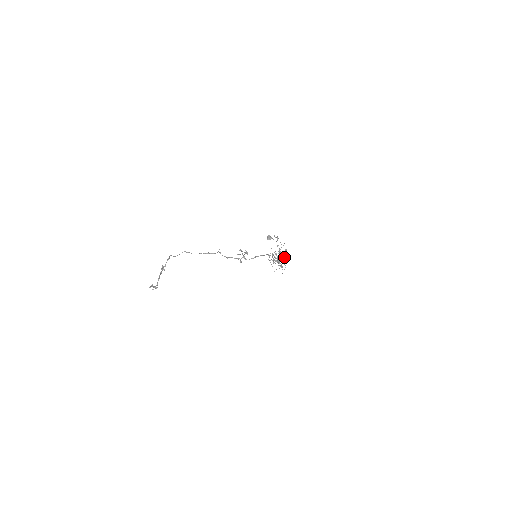
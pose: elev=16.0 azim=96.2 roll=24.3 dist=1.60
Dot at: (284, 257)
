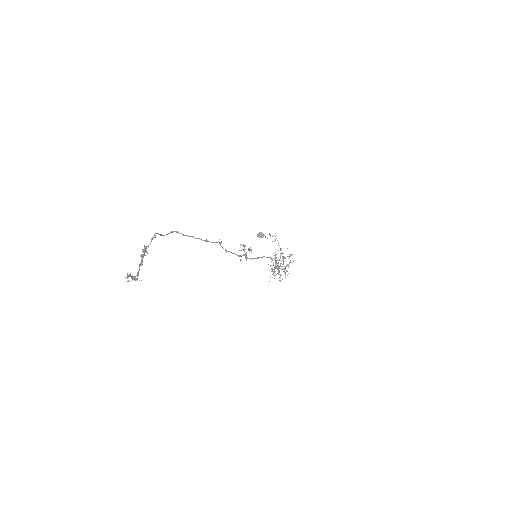
Dot at: (287, 264)
